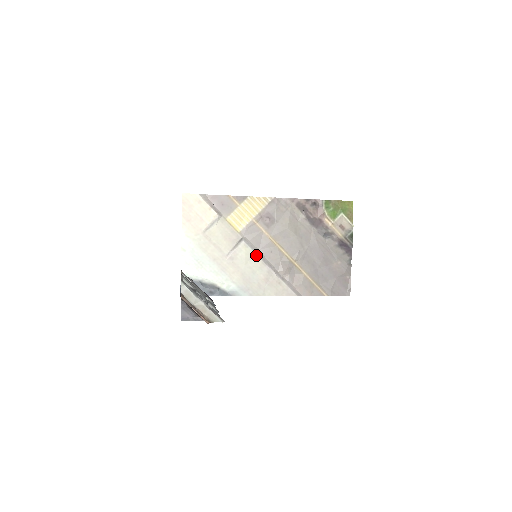
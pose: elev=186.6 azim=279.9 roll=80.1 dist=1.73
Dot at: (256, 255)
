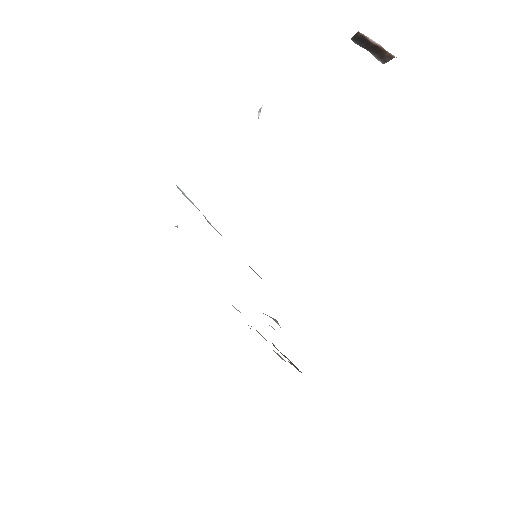
Dot at: occluded
